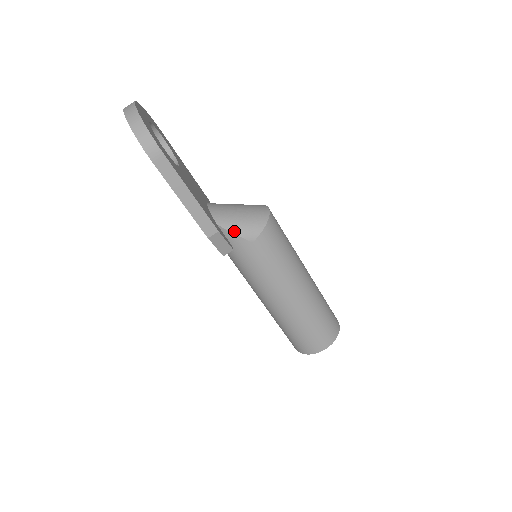
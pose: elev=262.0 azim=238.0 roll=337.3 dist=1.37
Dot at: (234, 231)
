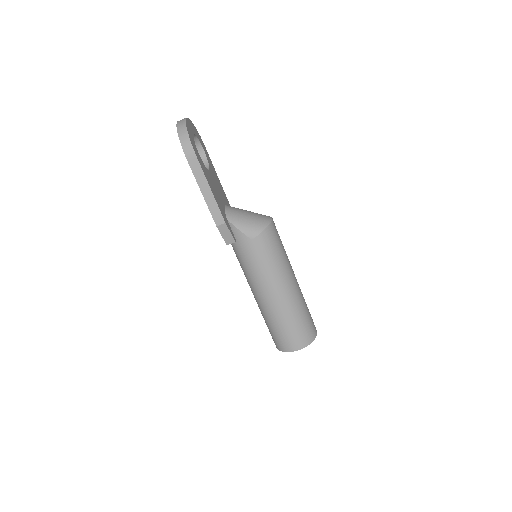
Dot at: (239, 227)
